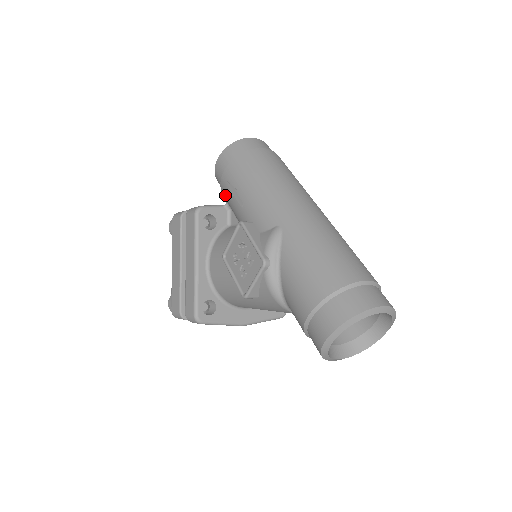
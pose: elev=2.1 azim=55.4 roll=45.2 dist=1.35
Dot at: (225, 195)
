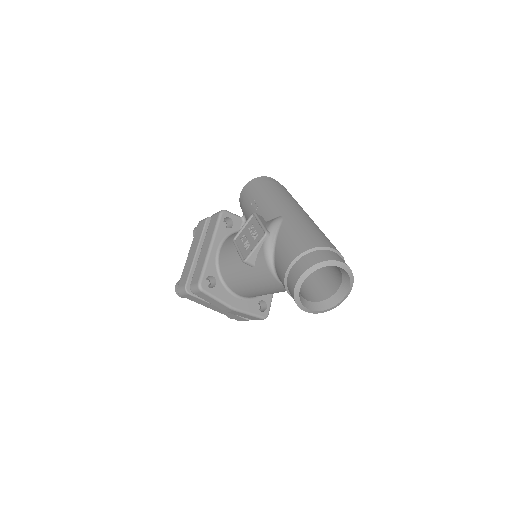
Dot at: (244, 207)
